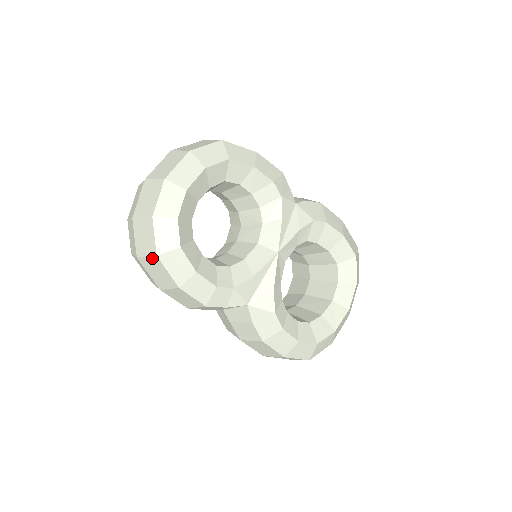
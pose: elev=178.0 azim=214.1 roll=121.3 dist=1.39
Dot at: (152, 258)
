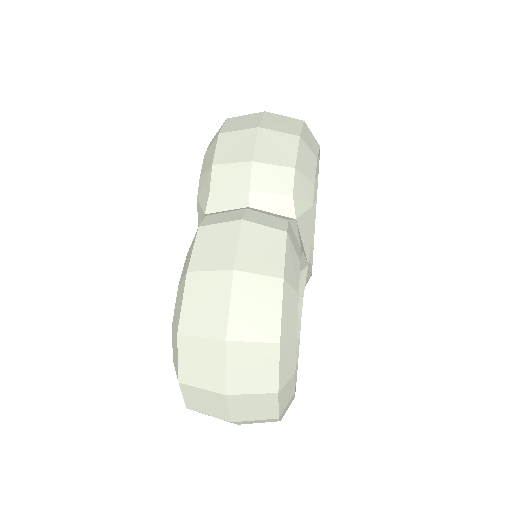
Dot at: occluded
